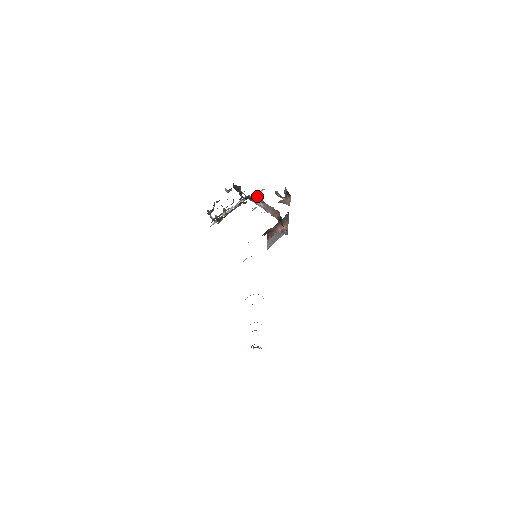
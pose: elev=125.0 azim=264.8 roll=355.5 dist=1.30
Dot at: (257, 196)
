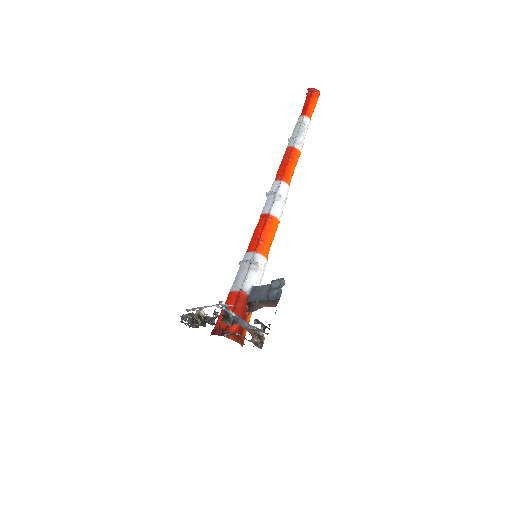
Dot at: occluded
